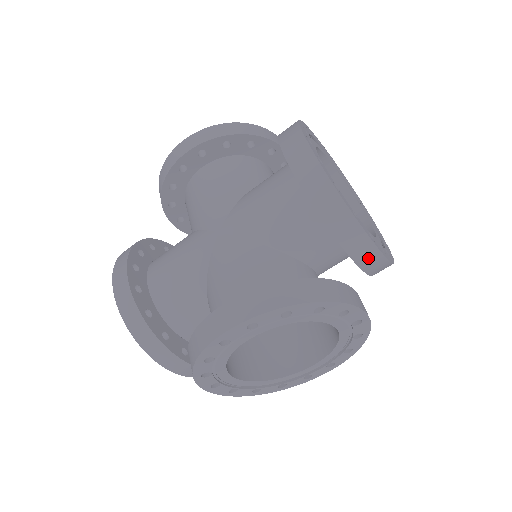
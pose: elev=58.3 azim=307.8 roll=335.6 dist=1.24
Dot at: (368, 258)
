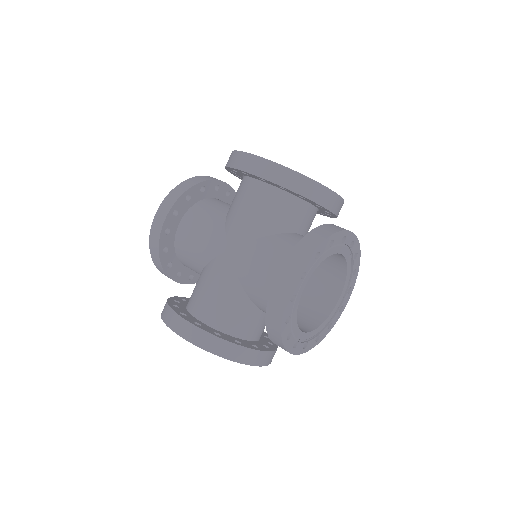
Dot at: (333, 202)
